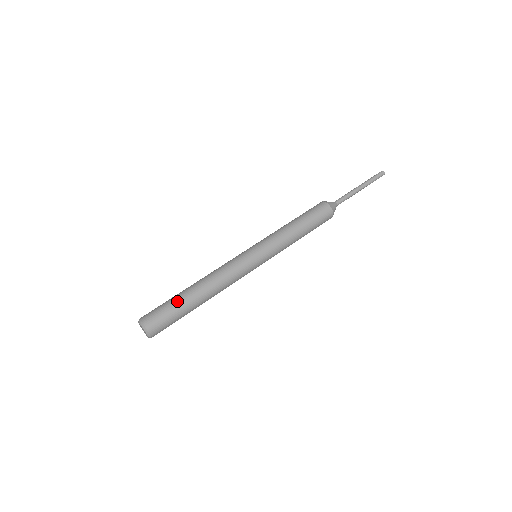
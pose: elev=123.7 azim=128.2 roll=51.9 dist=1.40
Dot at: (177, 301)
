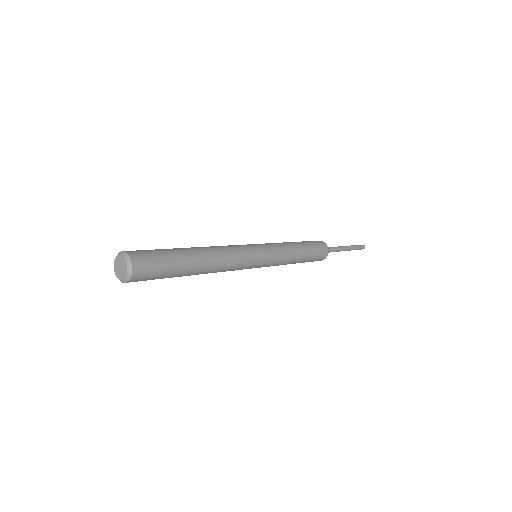
Dot at: (171, 249)
